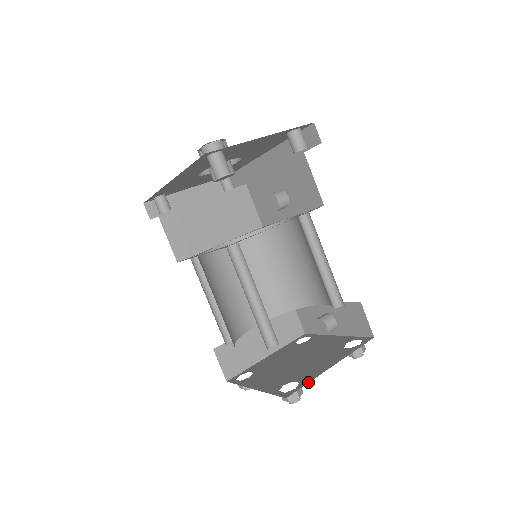
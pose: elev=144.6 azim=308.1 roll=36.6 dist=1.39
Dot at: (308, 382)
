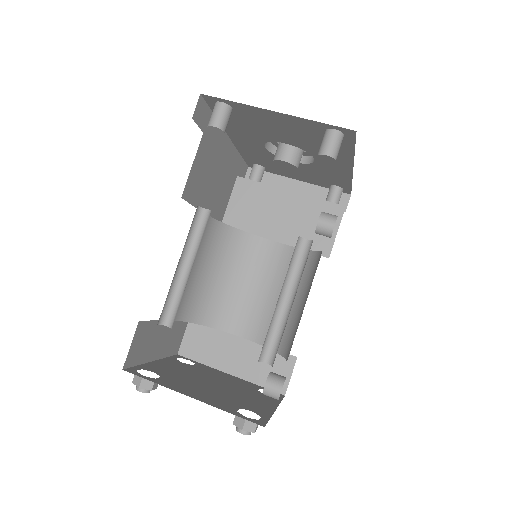
Dot at: (154, 381)
